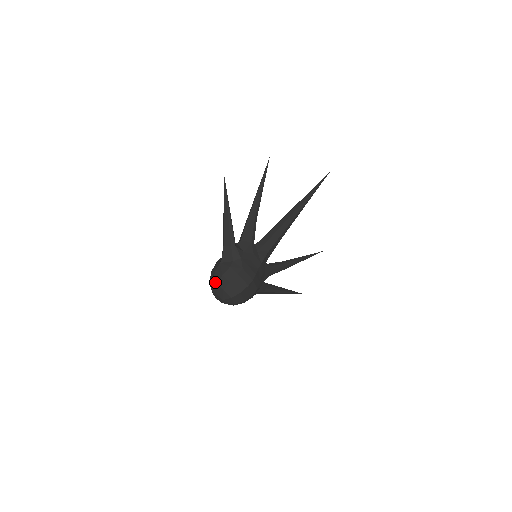
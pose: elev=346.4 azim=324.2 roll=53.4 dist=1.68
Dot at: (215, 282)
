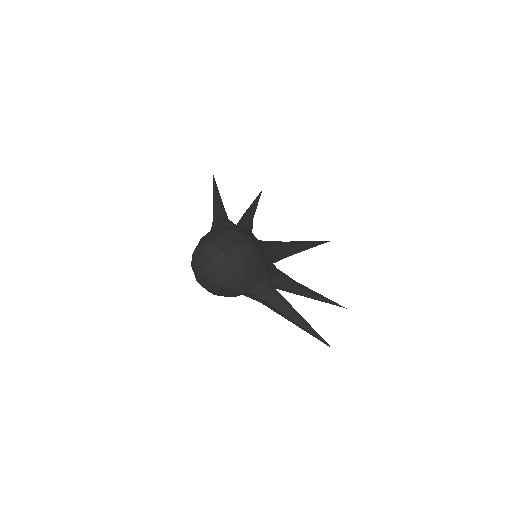
Dot at: (200, 242)
